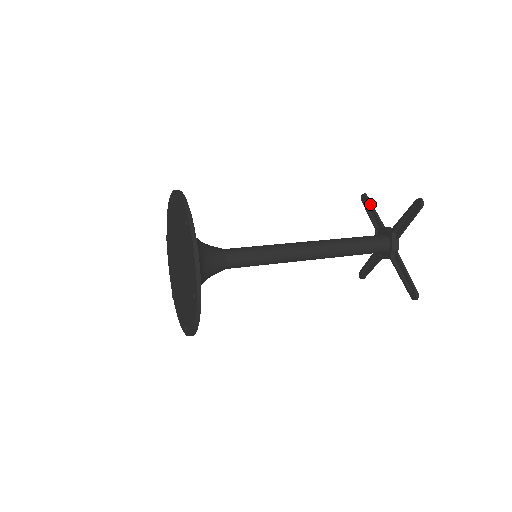
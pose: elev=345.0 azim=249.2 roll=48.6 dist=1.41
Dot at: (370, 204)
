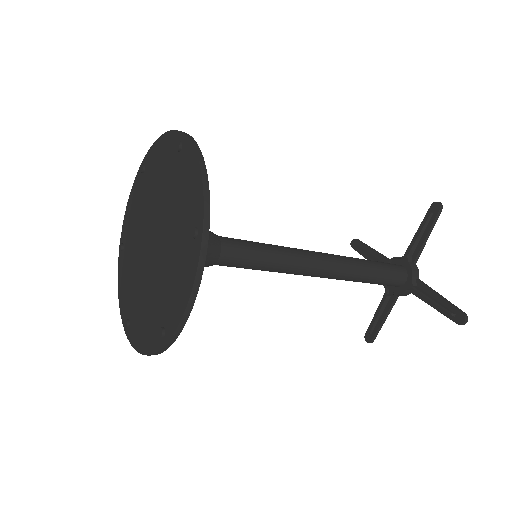
Dot at: (366, 245)
